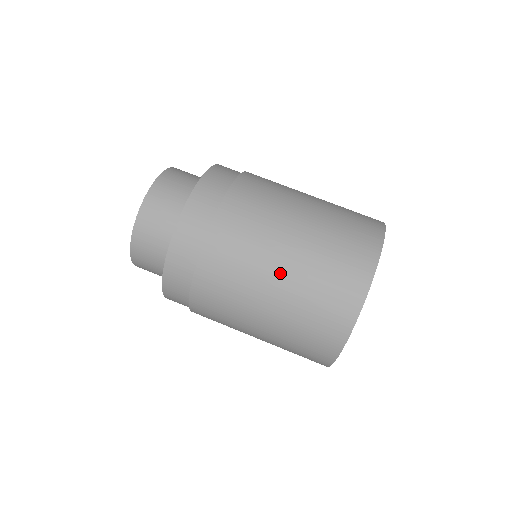
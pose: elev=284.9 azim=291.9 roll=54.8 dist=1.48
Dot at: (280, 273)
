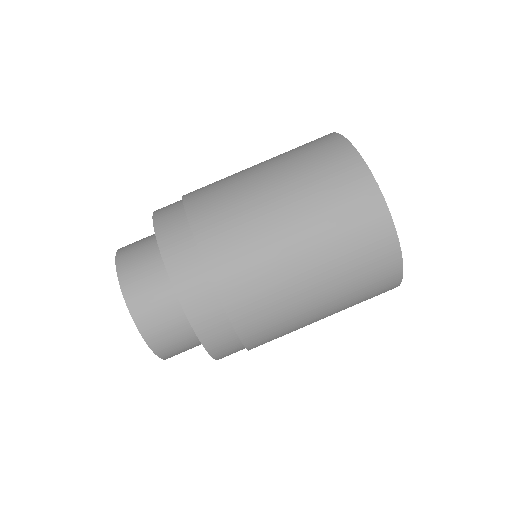
Dot at: (282, 209)
